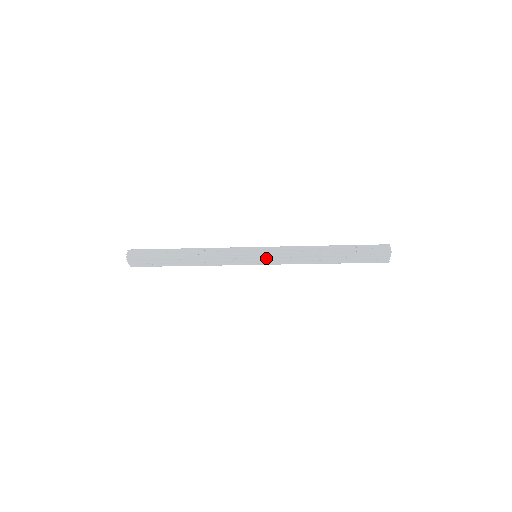
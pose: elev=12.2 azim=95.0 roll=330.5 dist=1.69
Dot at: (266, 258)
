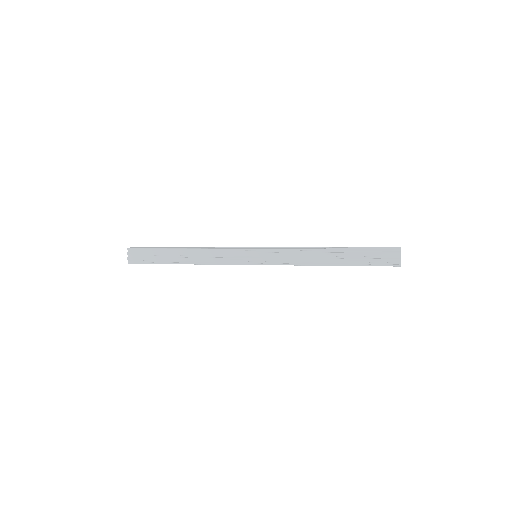
Dot at: (266, 255)
